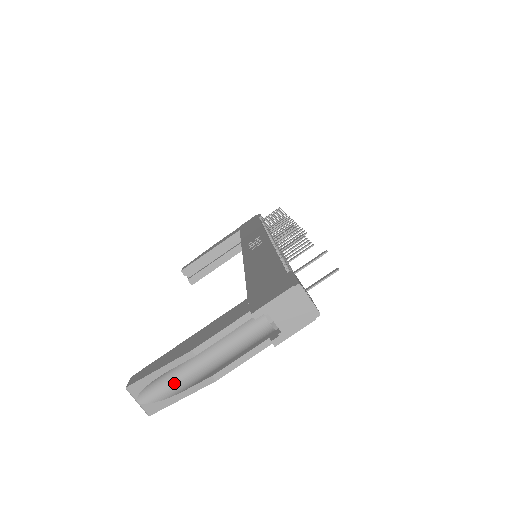
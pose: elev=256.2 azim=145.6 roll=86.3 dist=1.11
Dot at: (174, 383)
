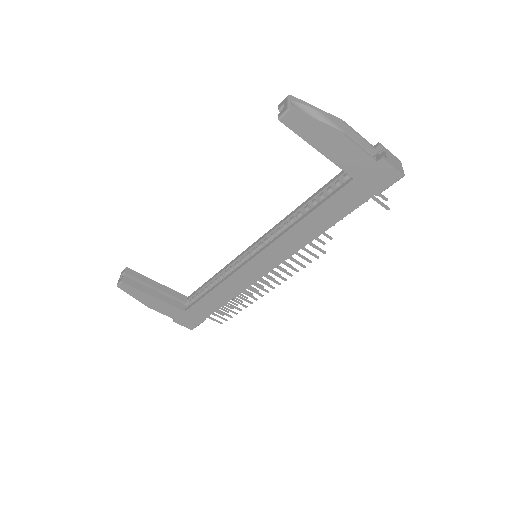
Dot at: occluded
